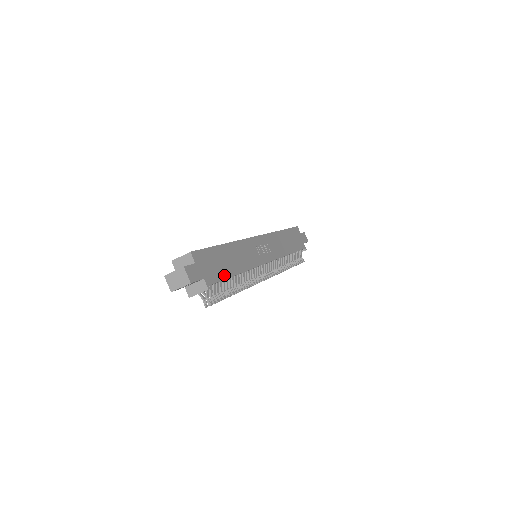
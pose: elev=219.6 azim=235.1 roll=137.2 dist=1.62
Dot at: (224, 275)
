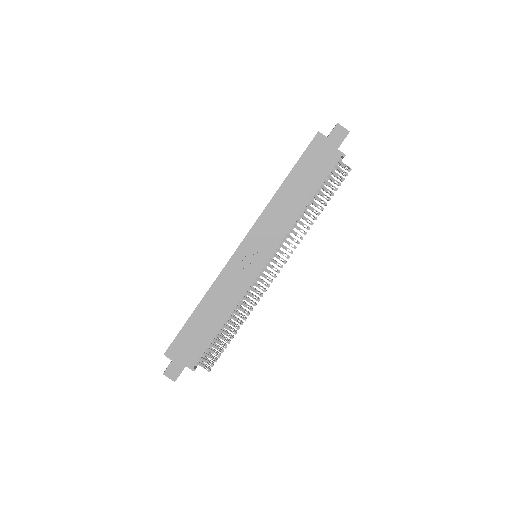
Dot at: (207, 341)
